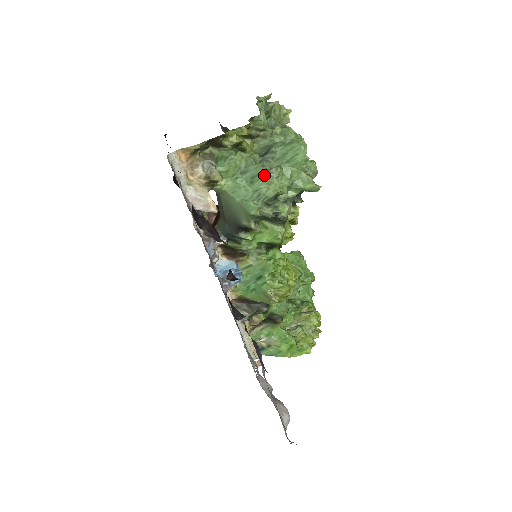
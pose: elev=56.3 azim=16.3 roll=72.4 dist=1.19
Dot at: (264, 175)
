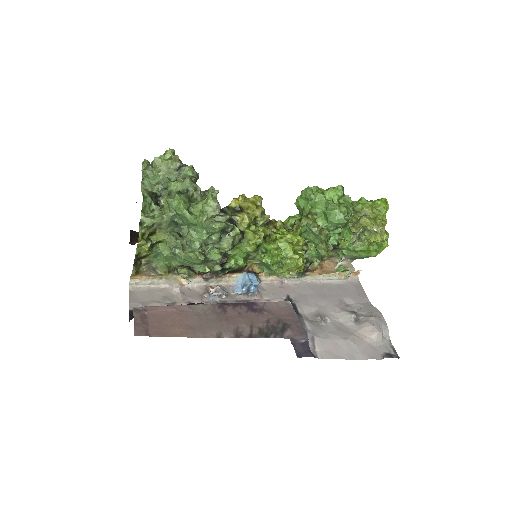
Dot at: (182, 254)
